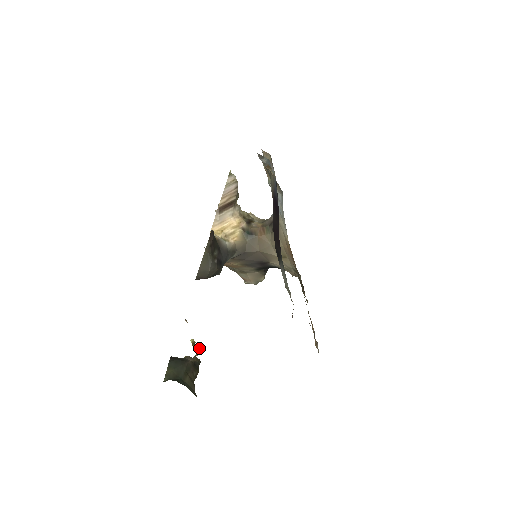
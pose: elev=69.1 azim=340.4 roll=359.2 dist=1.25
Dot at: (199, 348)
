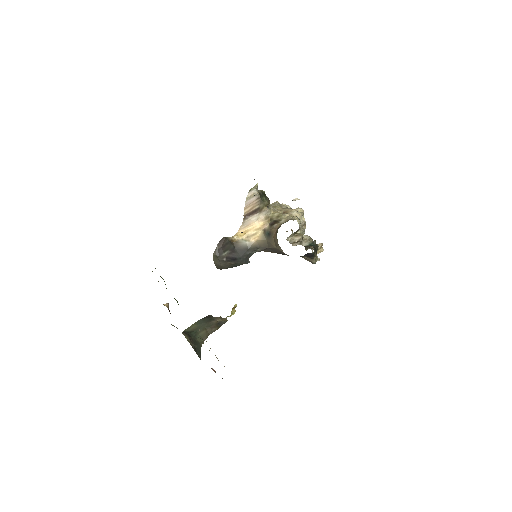
Dot at: occluded
